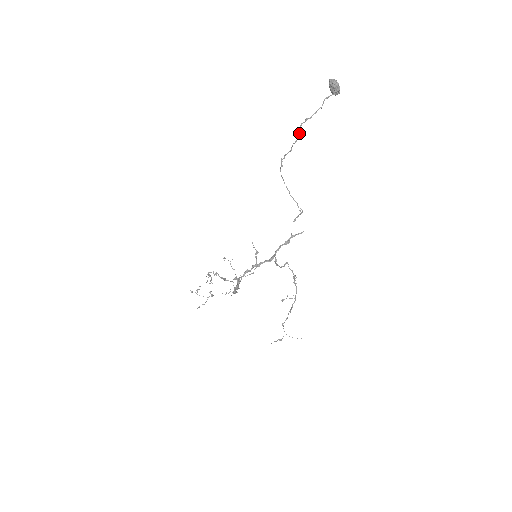
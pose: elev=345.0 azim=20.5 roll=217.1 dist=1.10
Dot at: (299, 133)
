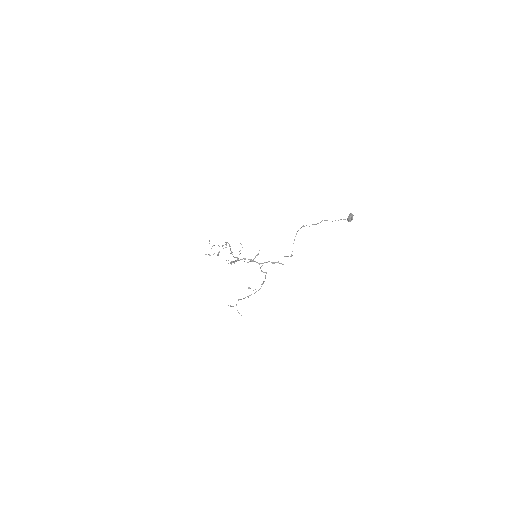
Dot at: occluded
